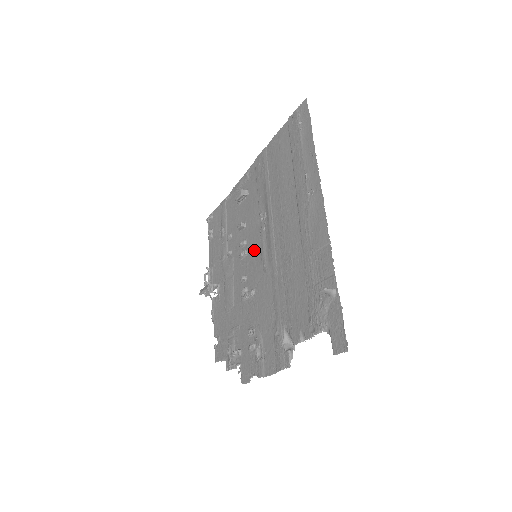
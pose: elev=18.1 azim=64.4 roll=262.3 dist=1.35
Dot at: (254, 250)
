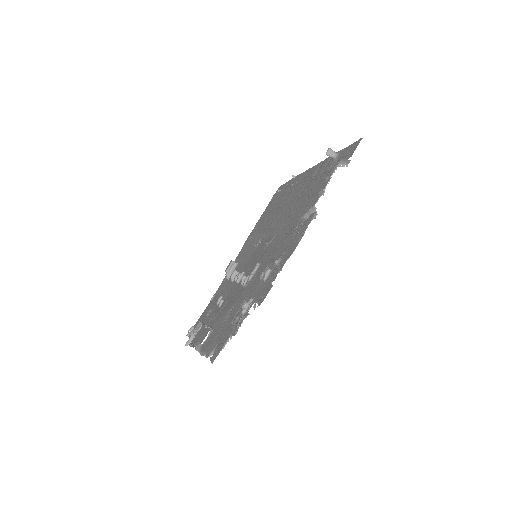
Dot at: (252, 260)
